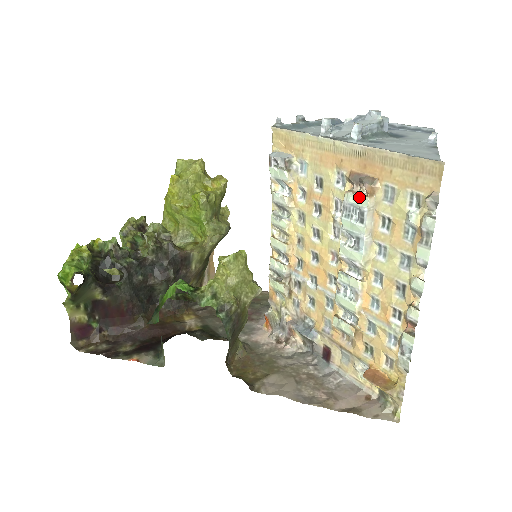
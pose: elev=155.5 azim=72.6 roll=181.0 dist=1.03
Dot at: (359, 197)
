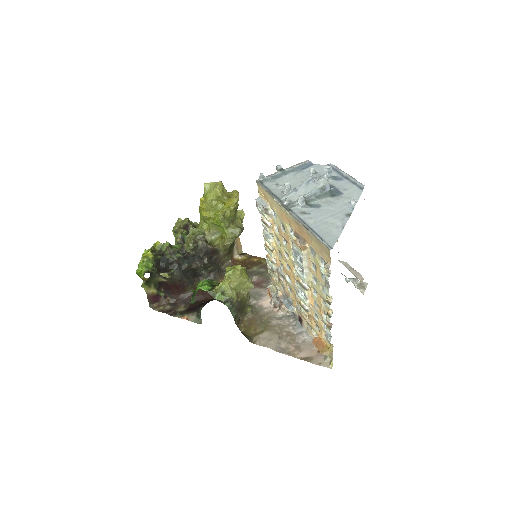
Dot at: (298, 249)
